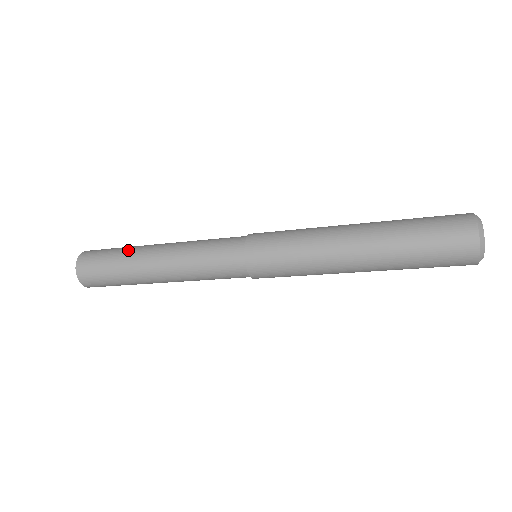
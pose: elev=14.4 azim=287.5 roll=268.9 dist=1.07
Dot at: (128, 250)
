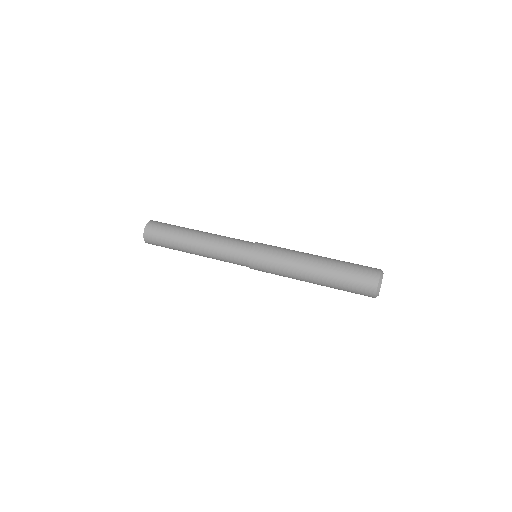
Dot at: (177, 235)
